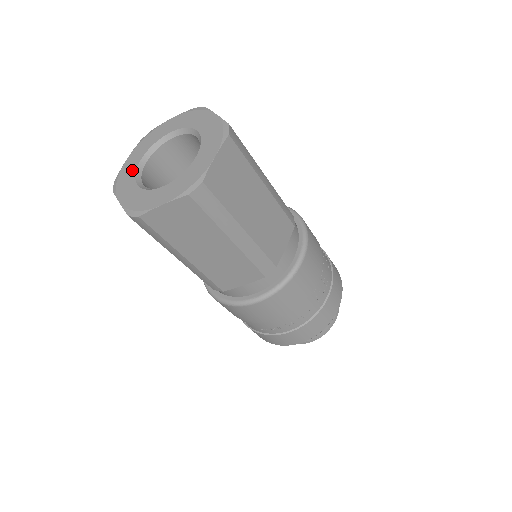
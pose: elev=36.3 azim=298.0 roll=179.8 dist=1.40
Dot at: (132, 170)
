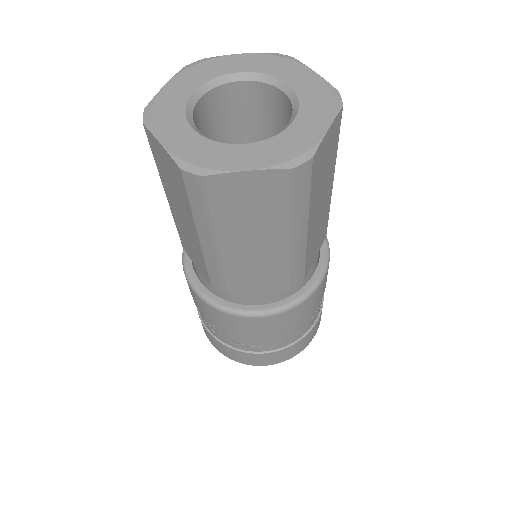
Dot at: (178, 104)
